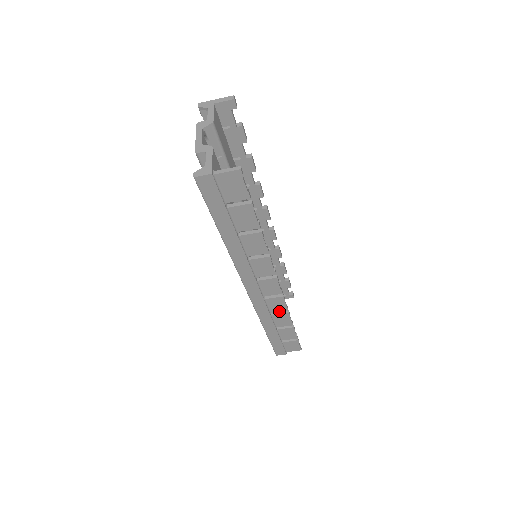
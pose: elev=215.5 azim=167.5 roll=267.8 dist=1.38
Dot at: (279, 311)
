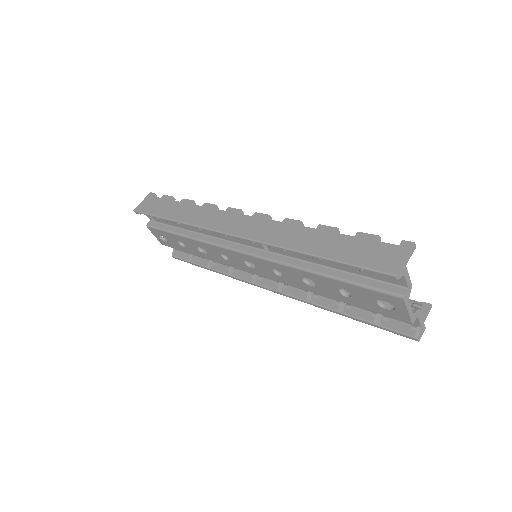
Dot at: occluded
